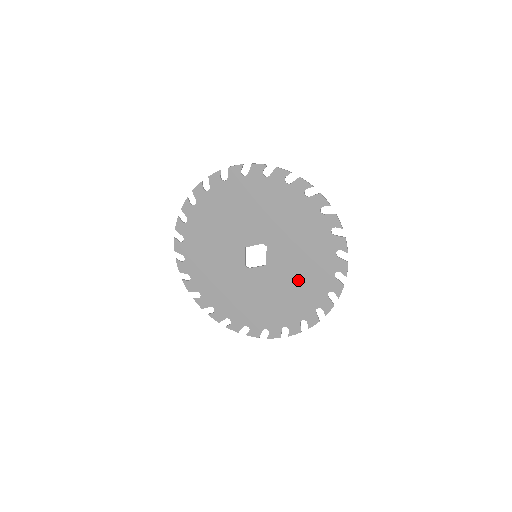
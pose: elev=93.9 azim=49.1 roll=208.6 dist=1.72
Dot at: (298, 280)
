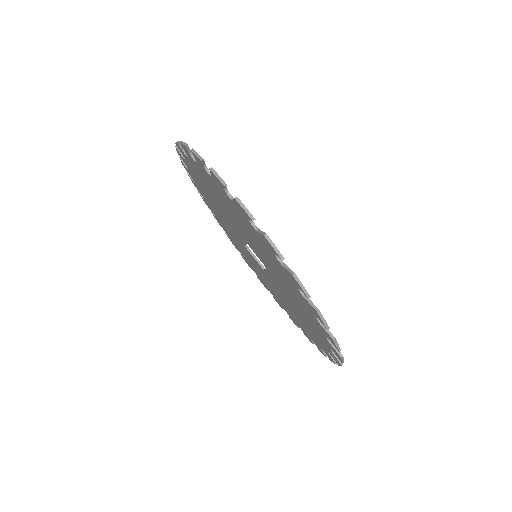
Dot at: (289, 307)
